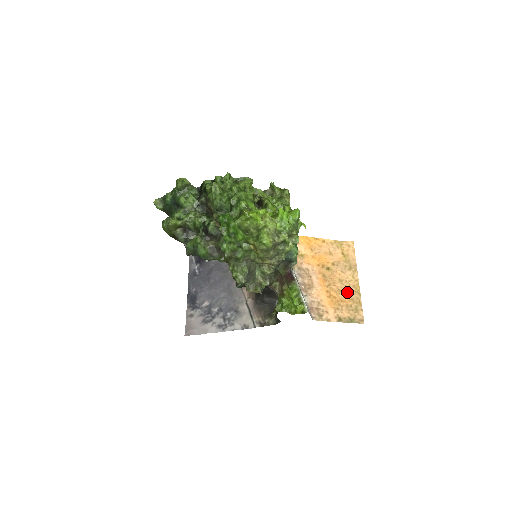
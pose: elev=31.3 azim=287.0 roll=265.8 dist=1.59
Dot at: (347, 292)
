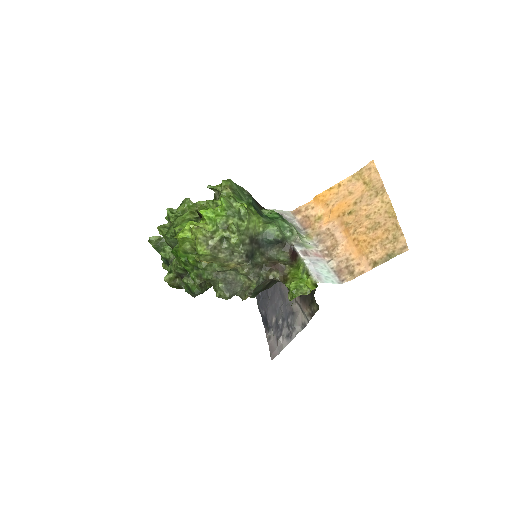
Dot at: (378, 225)
